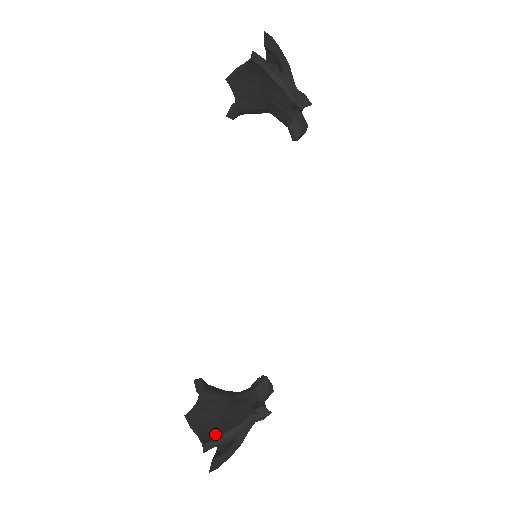
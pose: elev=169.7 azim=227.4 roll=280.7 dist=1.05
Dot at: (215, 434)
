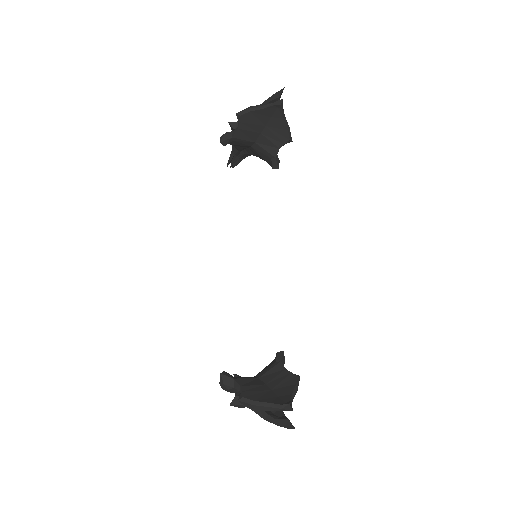
Dot at: (285, 398)
